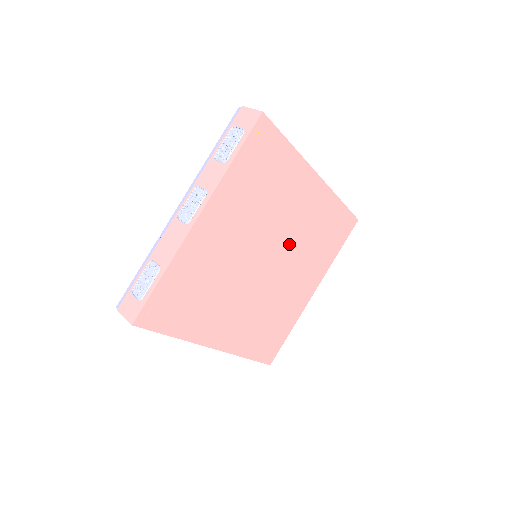
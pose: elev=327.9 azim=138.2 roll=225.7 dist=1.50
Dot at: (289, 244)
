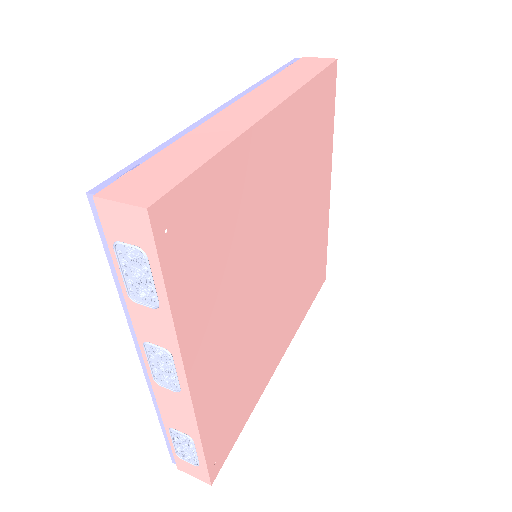
Dot at: (286, 213)
